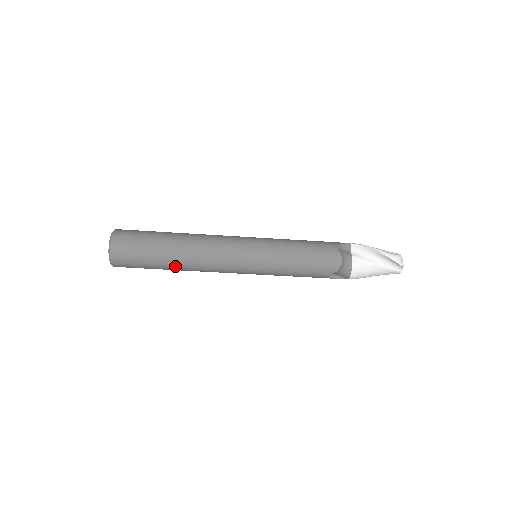
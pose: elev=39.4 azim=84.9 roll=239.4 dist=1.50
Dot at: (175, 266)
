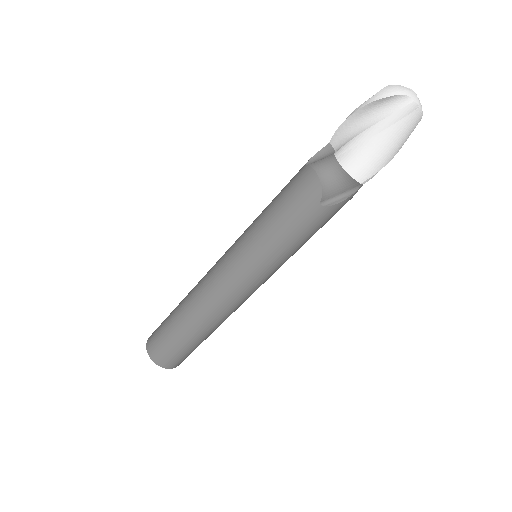
Dot at: (195, 329)
